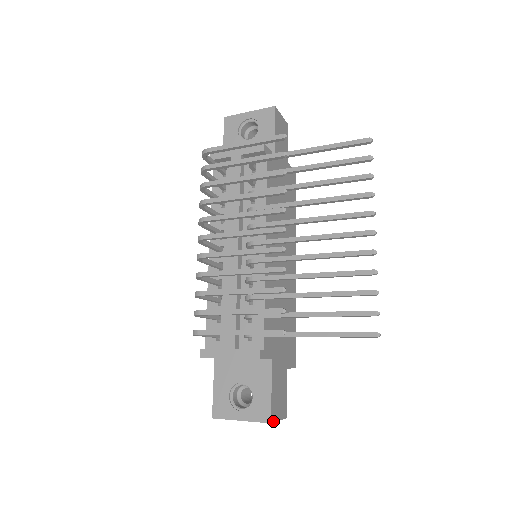
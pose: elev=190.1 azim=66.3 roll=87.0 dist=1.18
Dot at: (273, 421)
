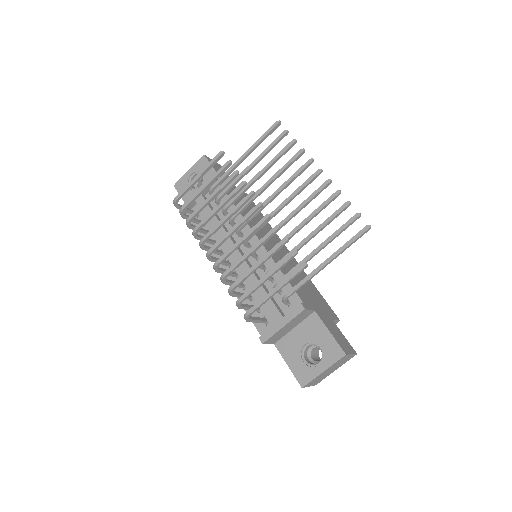
Dot at: (347, 354)
